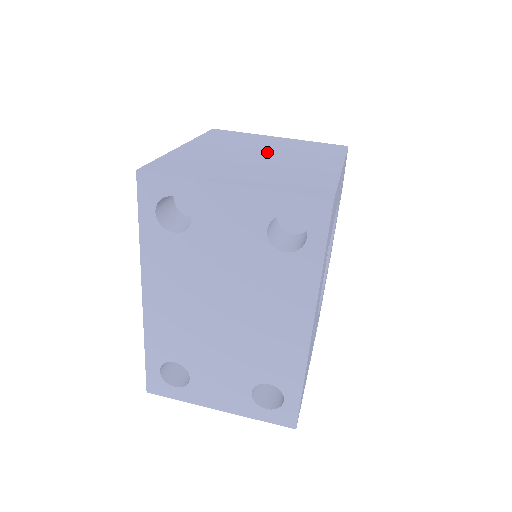
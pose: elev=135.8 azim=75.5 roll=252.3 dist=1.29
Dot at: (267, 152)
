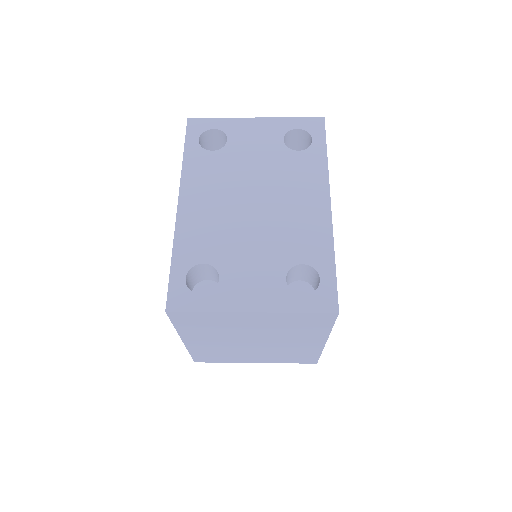
Dot at: occluded
